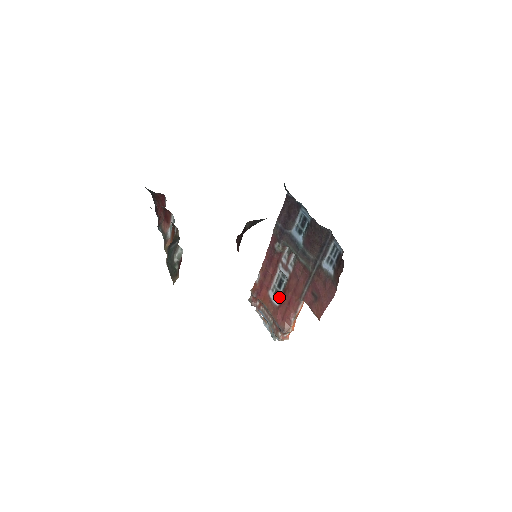
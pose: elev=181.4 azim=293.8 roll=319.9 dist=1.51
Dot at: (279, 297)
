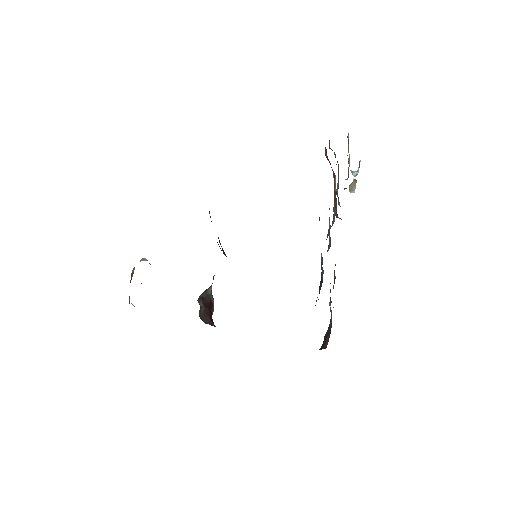
Dot at: (336, 204)
